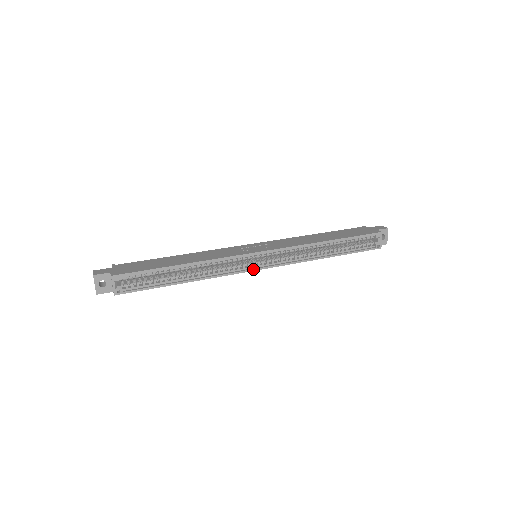
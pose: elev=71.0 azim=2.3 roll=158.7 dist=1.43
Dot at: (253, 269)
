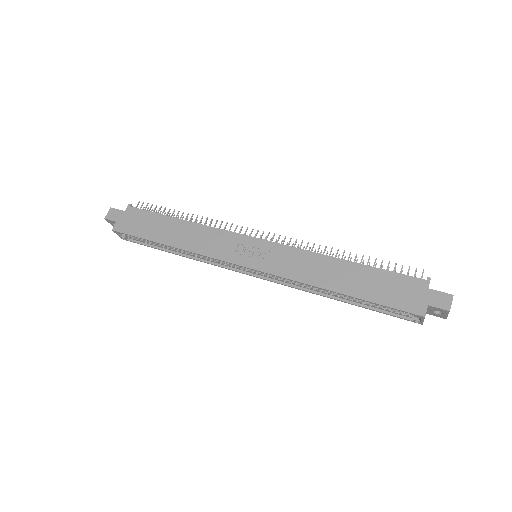
Dot at: (242, 272)
